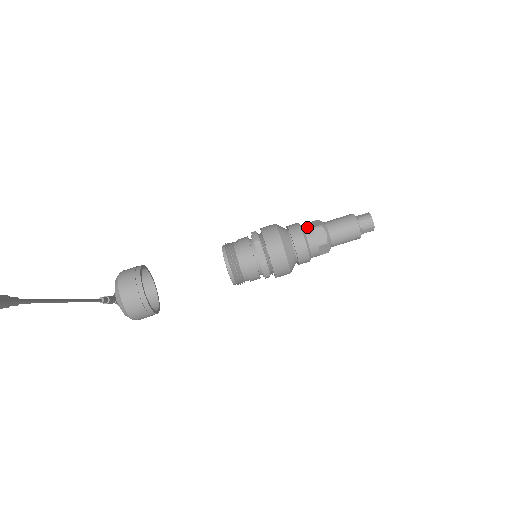
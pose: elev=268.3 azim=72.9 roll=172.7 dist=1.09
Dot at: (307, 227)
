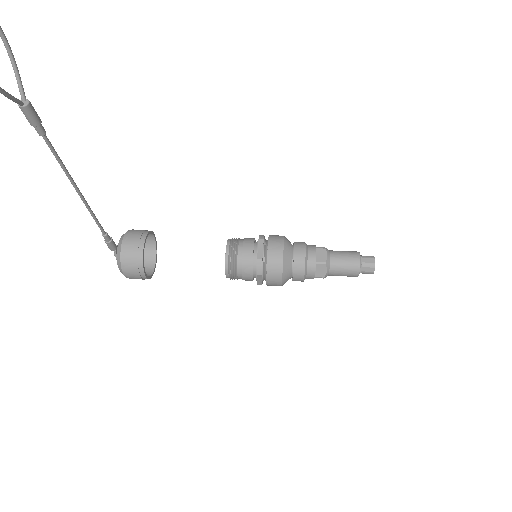
Dot at: (311, 246)
